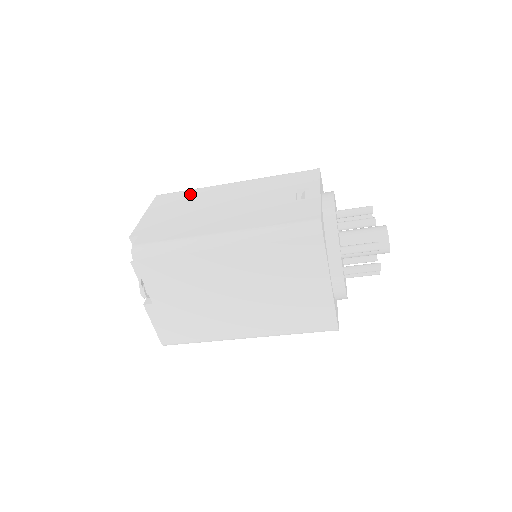
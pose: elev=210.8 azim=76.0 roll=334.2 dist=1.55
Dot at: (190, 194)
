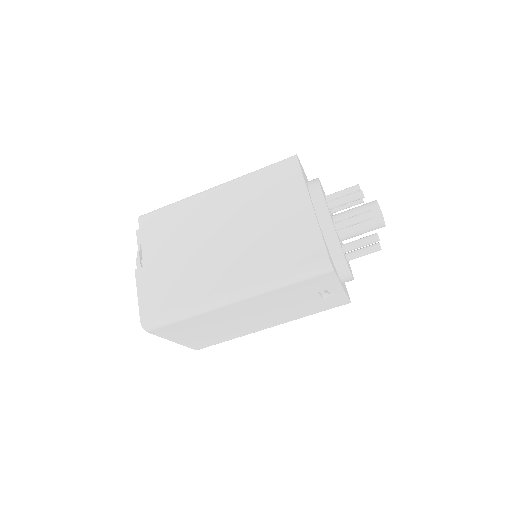
Dot at: occluded
